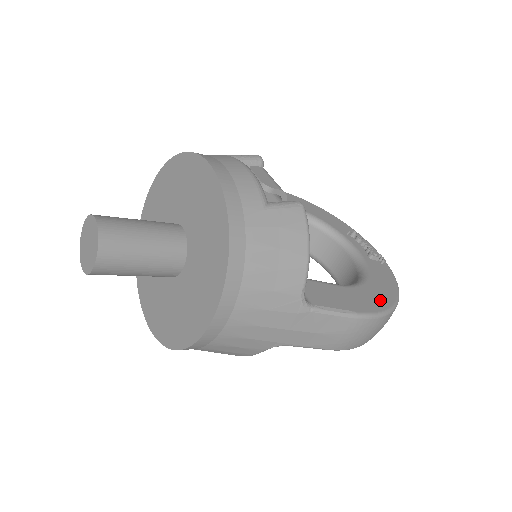
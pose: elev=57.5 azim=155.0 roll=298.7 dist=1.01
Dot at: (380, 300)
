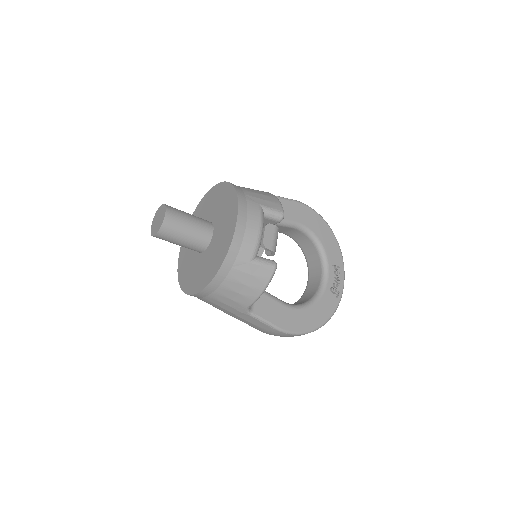
Dot at: (304, 324)
